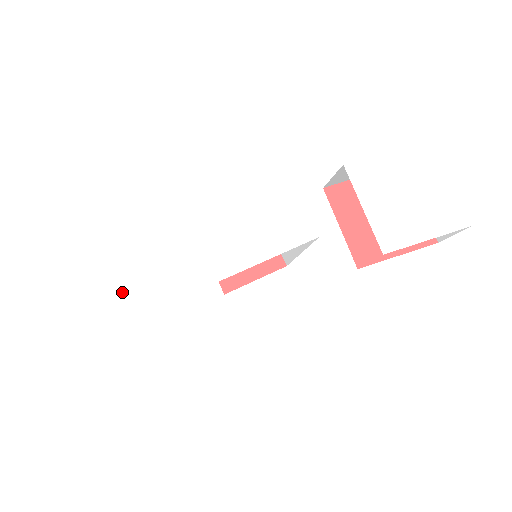
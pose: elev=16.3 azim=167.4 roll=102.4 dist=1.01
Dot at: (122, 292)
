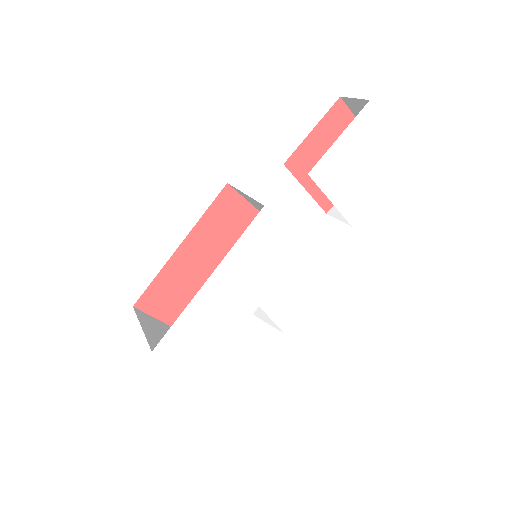
Dot at: (200, 358)
